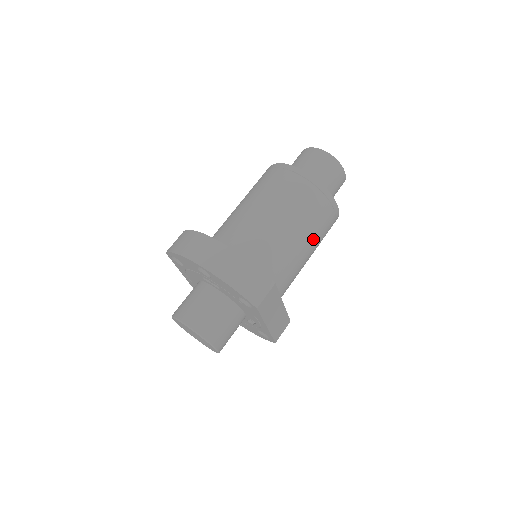
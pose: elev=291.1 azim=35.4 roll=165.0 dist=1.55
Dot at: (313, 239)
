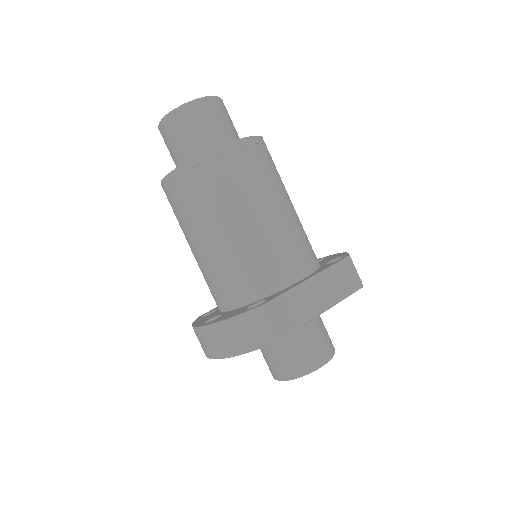
Dot at: (253, 200)
